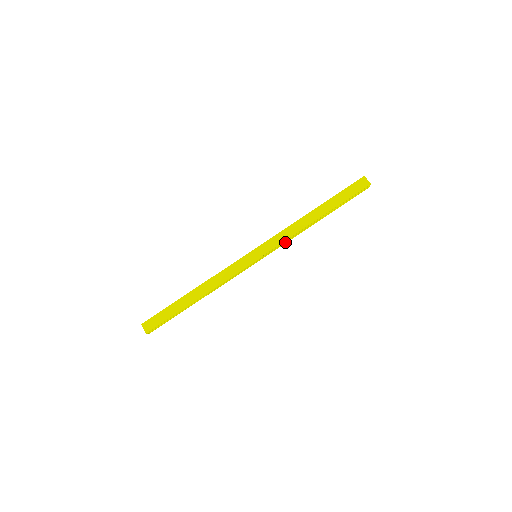
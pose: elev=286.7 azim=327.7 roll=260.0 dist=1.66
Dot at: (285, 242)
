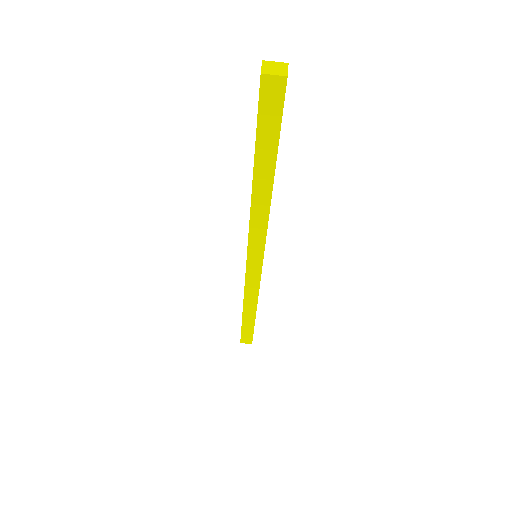
Dot at: occluded
